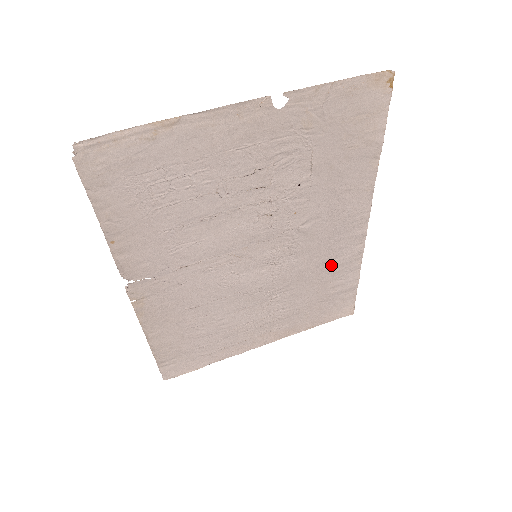
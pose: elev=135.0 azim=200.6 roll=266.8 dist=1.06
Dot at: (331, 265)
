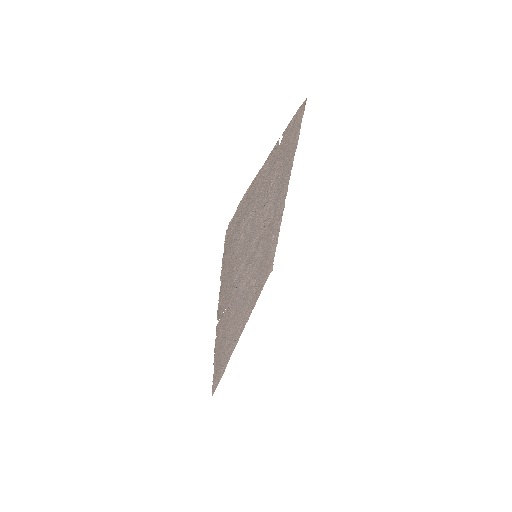
Dot at: (272, 240)
